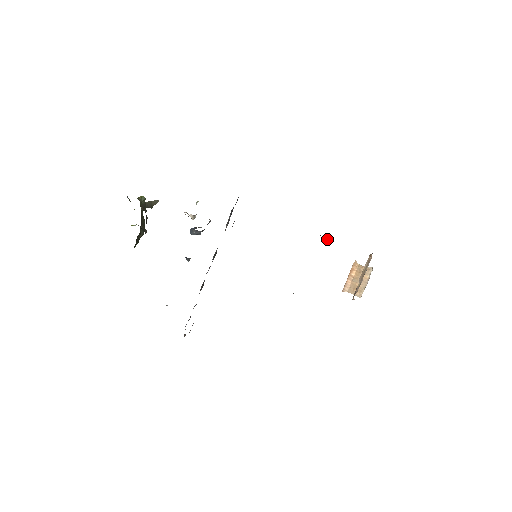
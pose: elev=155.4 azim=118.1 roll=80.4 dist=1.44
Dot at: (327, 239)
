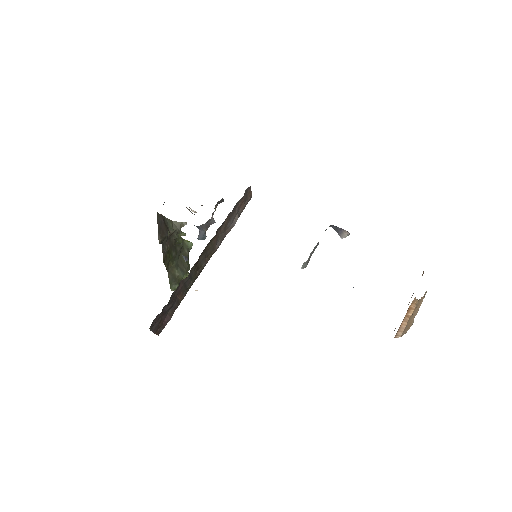
Dot at: (341, 233)
